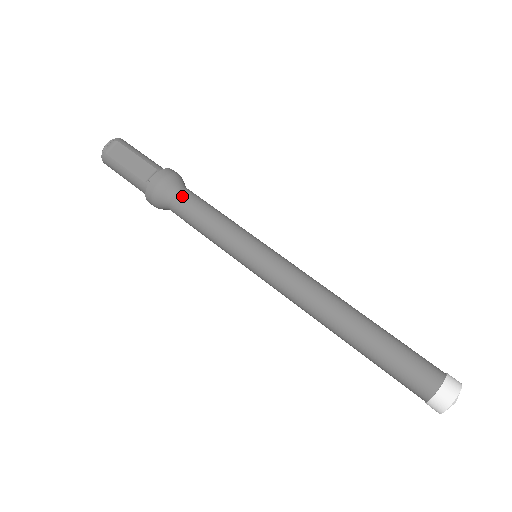
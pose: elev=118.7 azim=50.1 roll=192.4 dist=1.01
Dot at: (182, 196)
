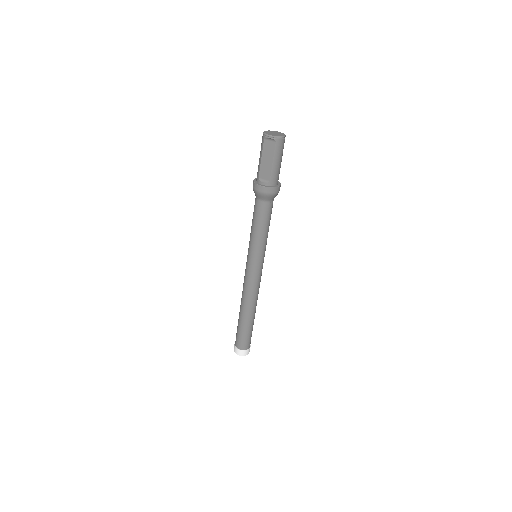
Dot at: (261, 207)
